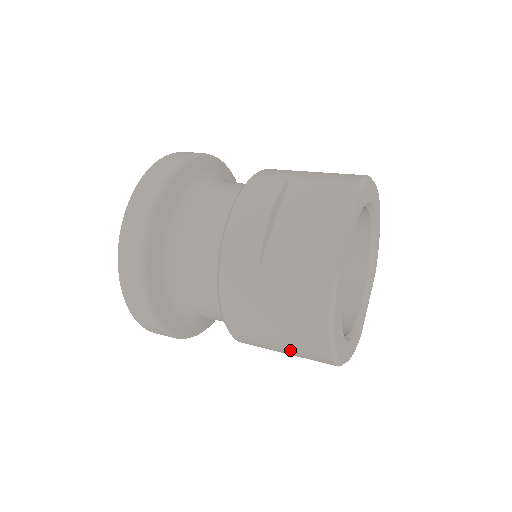
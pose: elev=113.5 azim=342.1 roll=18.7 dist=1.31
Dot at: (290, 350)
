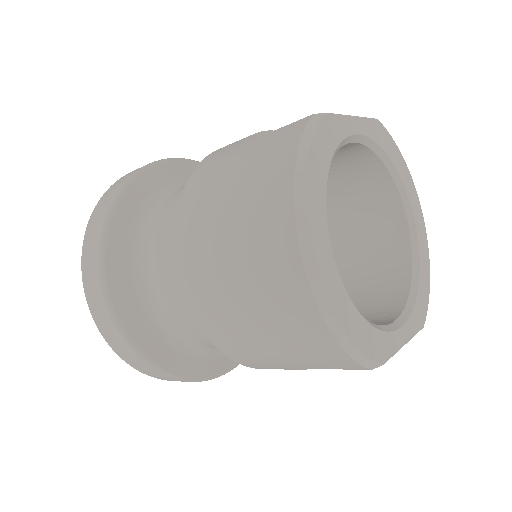
Dot at: (244, 257)
